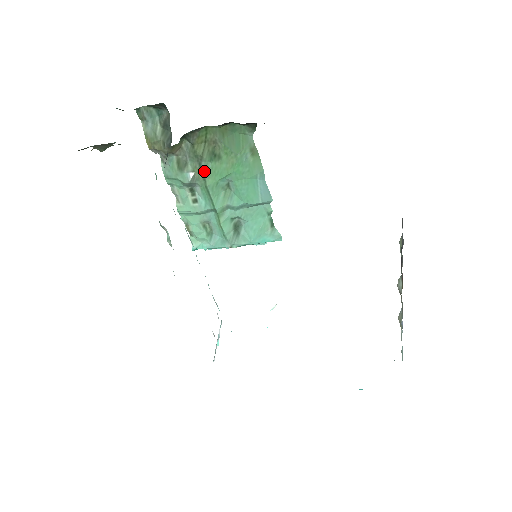
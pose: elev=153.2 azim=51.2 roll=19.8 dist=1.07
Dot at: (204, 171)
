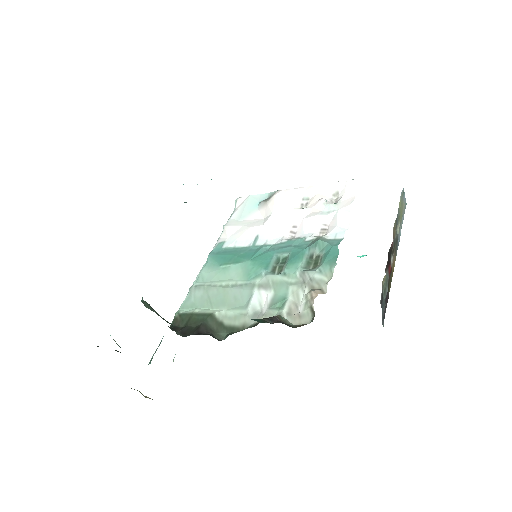
Dot at: occluded
